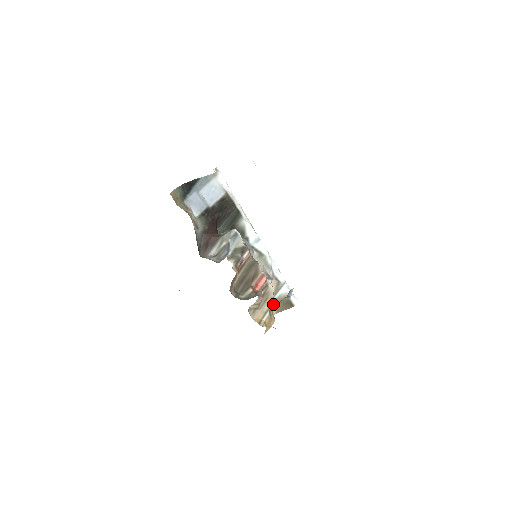
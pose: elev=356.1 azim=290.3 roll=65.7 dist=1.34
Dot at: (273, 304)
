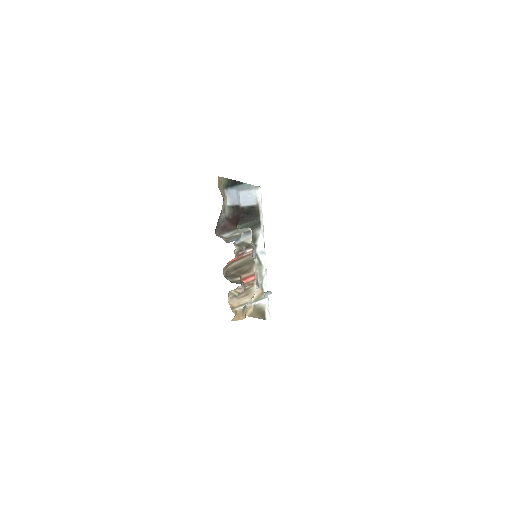
Dot at: (250, 306)
